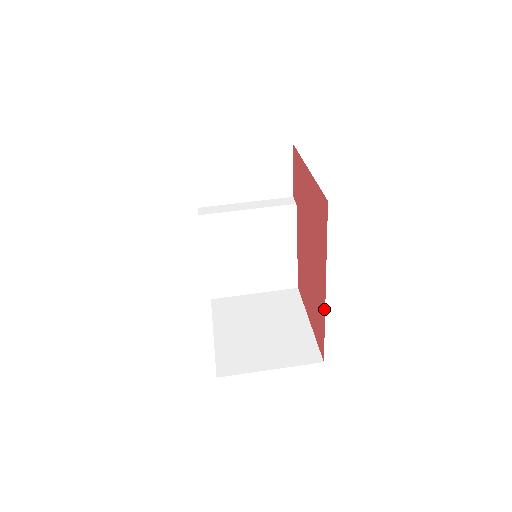
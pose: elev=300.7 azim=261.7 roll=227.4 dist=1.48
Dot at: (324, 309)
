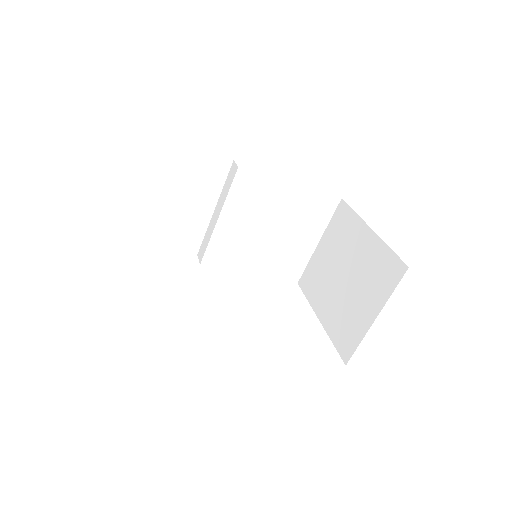
Dot at: occluded
